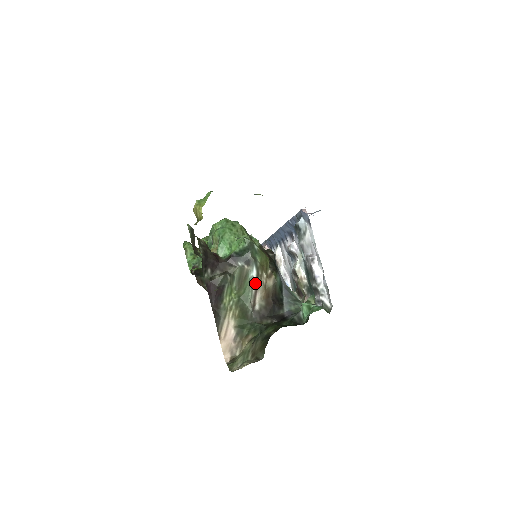
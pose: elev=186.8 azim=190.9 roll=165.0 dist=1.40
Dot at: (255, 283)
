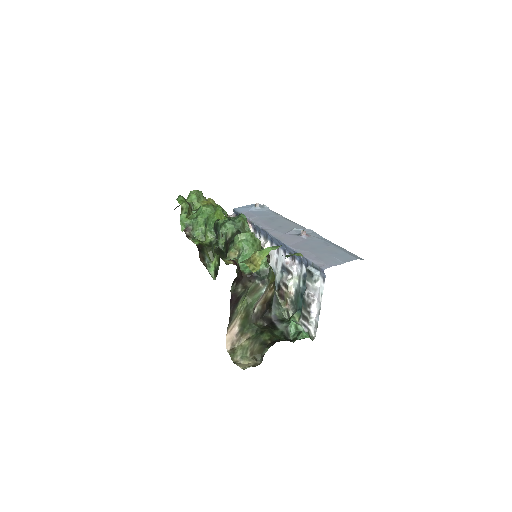
Dot at: (262, 296)
